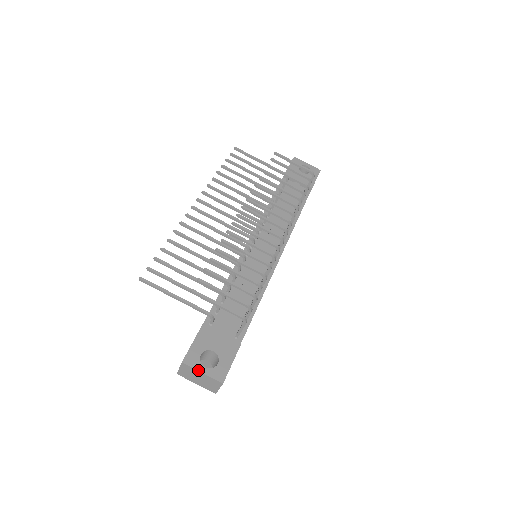
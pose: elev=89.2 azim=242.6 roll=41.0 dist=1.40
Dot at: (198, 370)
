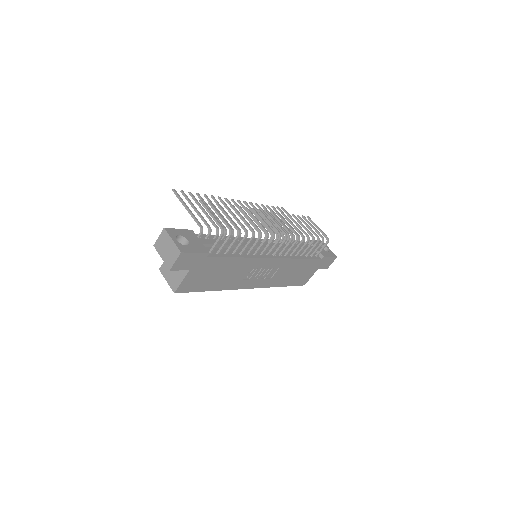
Dot at: (171, 237)
